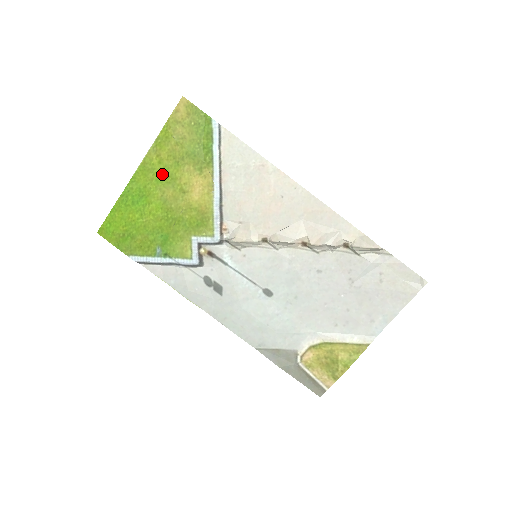
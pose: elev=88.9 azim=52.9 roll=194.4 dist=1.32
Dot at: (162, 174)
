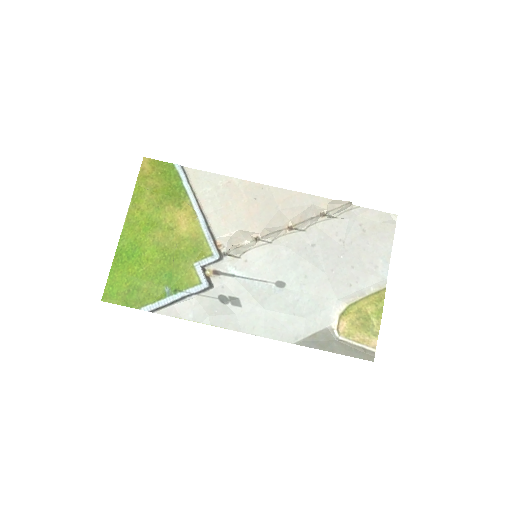
Dot at: (147, 222)
